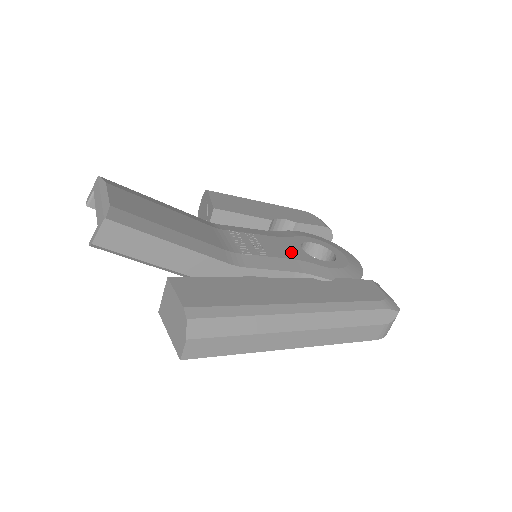
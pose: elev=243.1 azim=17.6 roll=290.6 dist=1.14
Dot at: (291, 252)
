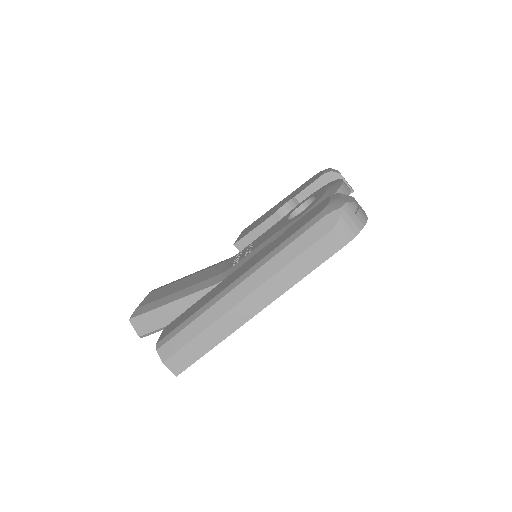
Dot at: (274, 231)
